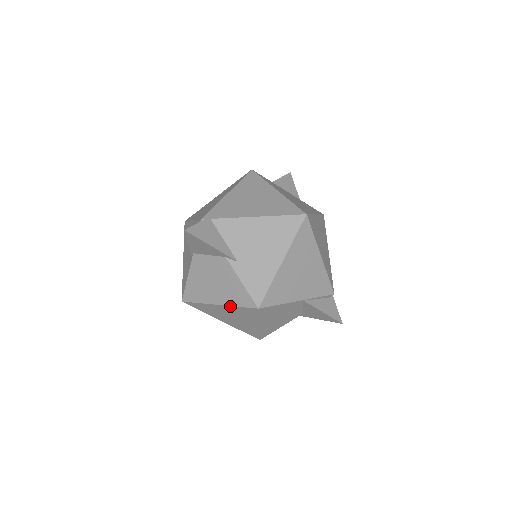
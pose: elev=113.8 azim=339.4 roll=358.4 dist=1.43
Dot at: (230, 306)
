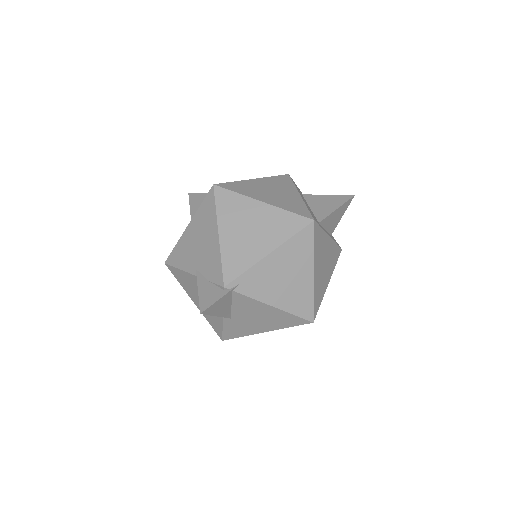
Dot at: (203, 314)
